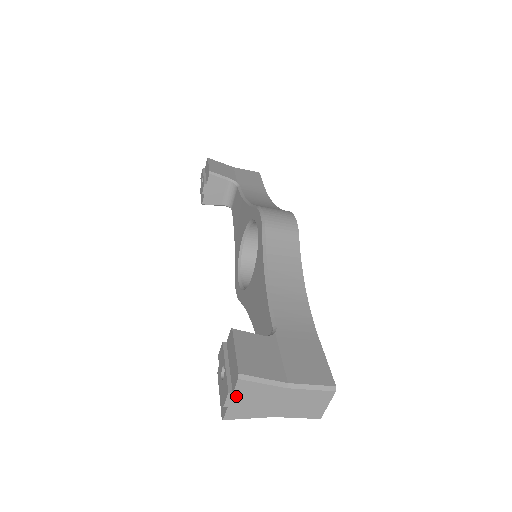
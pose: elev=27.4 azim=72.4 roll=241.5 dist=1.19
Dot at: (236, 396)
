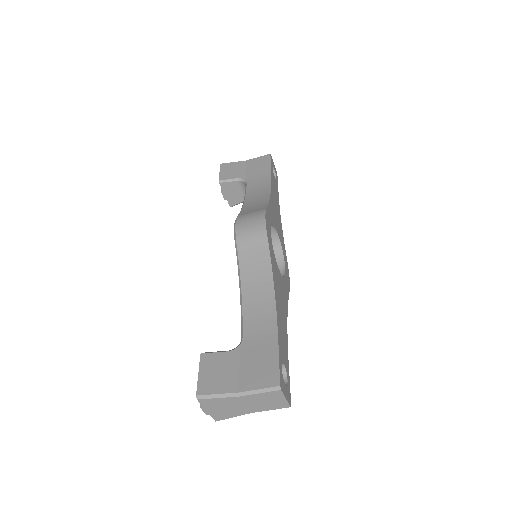
Dot at: (208, 408)
